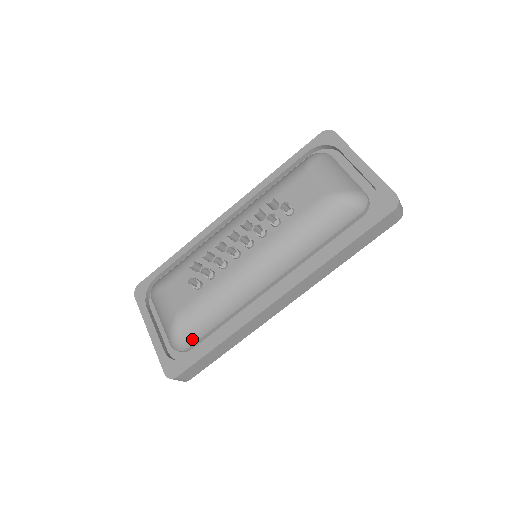
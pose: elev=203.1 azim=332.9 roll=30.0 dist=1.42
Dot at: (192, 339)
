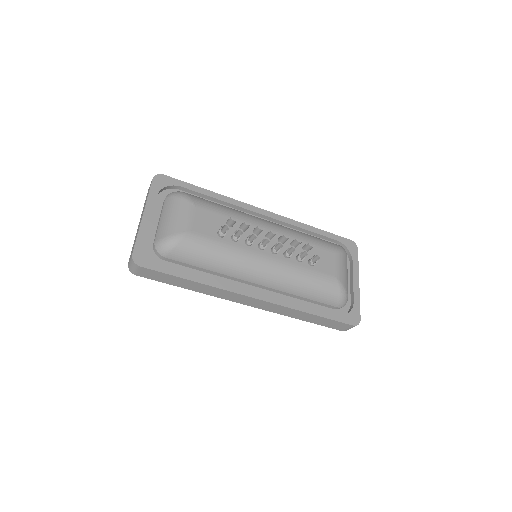
Dot at: (178, 257)
